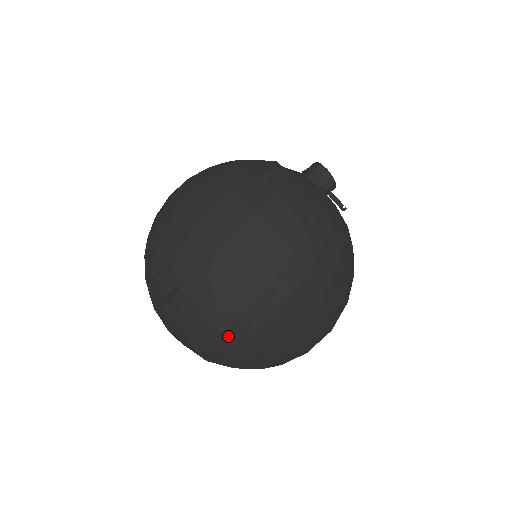
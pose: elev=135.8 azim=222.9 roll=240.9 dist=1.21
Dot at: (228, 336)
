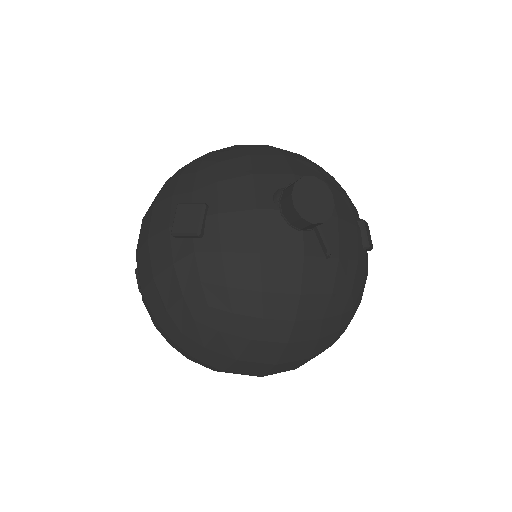
Dot at: occluded
